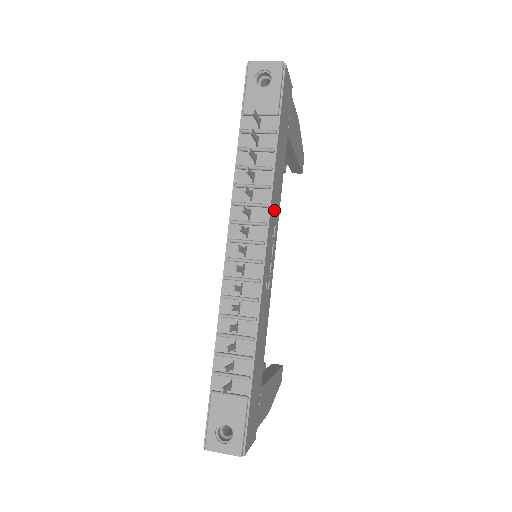
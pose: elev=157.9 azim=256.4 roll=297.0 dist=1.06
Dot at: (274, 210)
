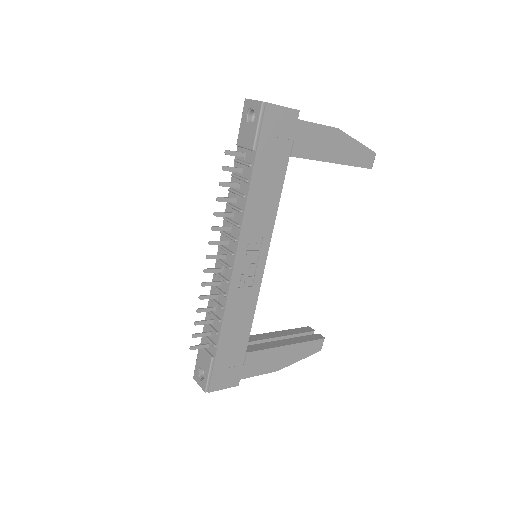
Dot at: (255, 227)
